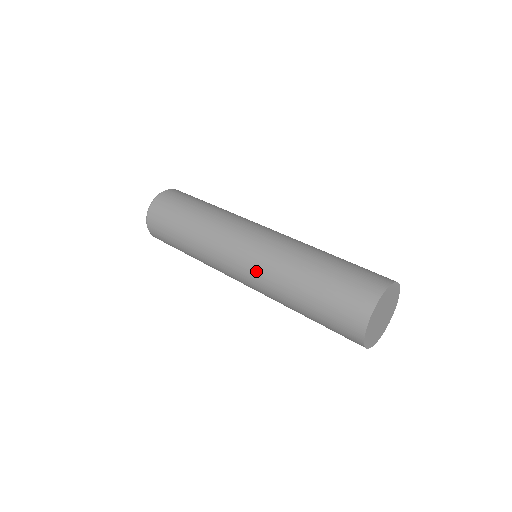
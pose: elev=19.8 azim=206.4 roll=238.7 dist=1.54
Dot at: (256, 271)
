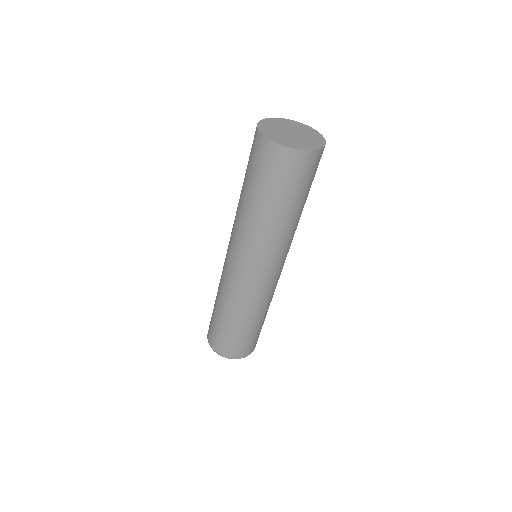
Dot at: (235, 242)
